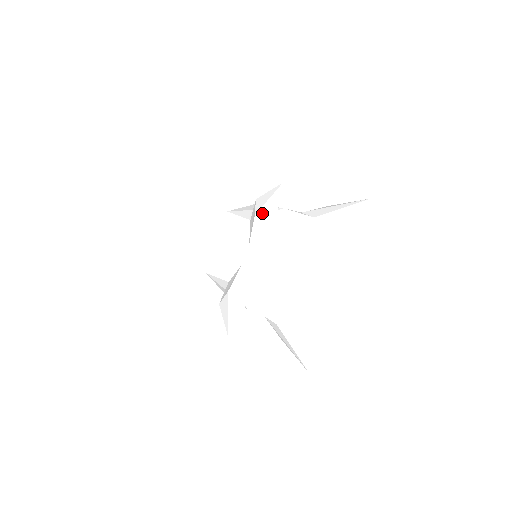
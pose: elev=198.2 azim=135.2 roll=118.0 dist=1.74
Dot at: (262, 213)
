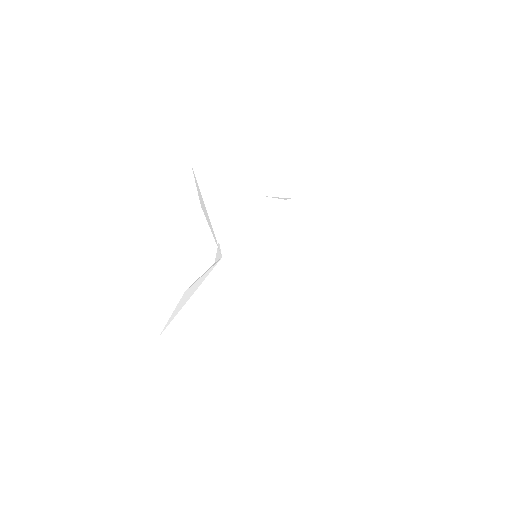
Dot at: (201, 202)
